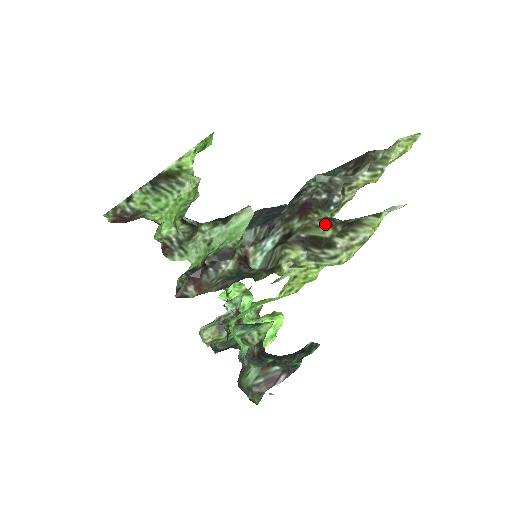
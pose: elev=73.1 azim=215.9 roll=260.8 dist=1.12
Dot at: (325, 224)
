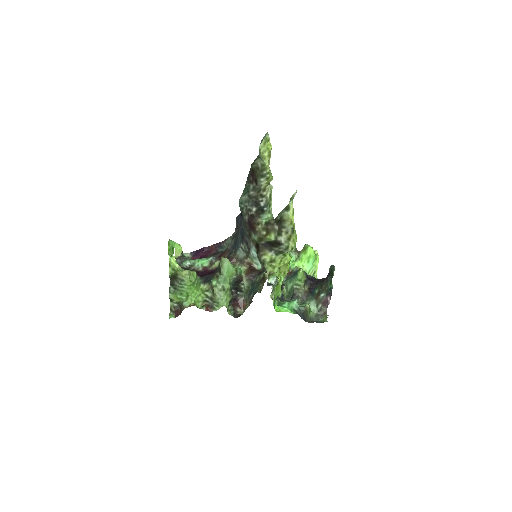
Dot at: (267, 231)
